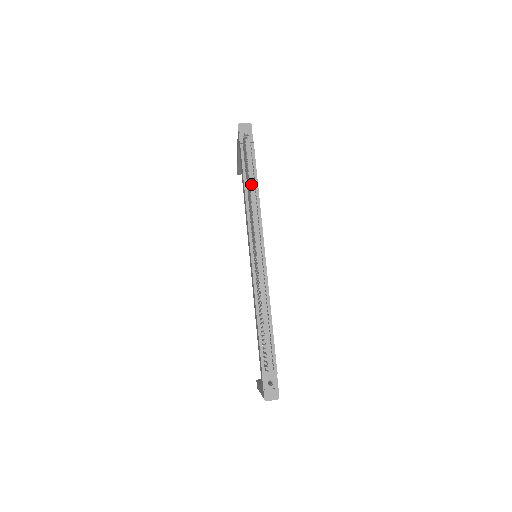
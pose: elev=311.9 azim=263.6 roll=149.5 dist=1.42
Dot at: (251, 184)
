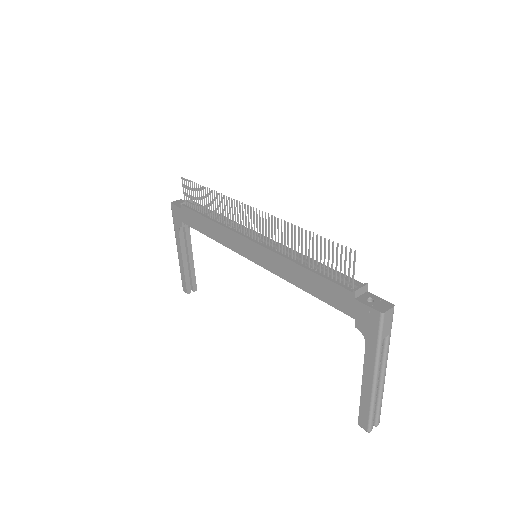
Dot at: occluded
